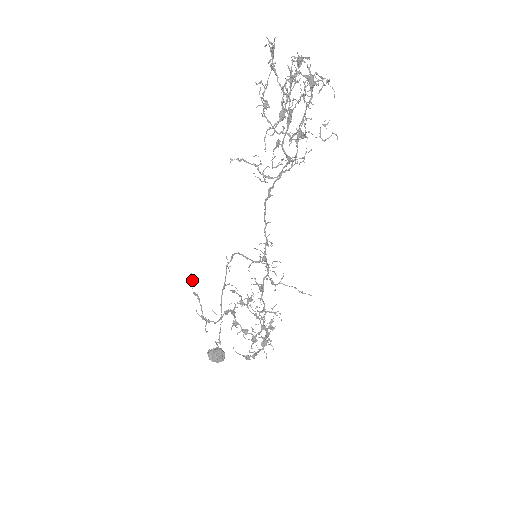
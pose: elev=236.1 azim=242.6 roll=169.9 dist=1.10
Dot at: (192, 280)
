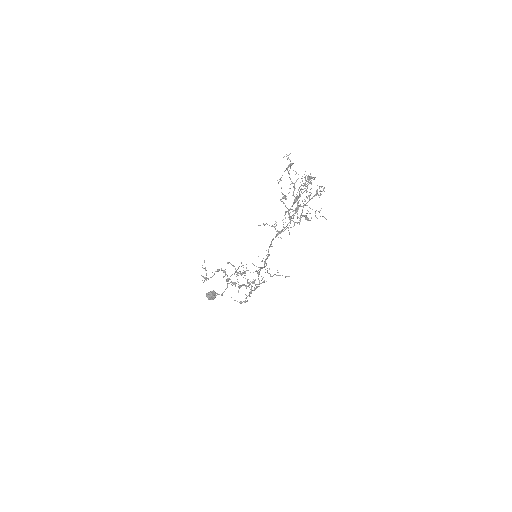
Dot at: occluded
